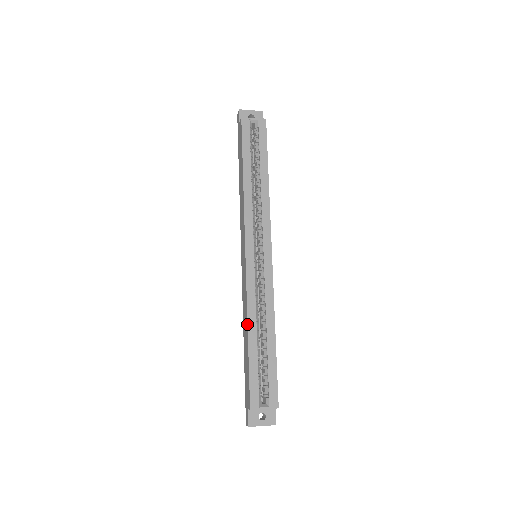
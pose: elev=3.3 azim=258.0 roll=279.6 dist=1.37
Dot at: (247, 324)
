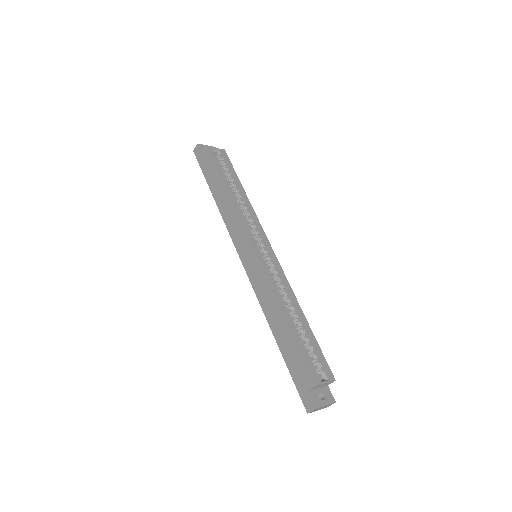
Dot at: (279, 308)
